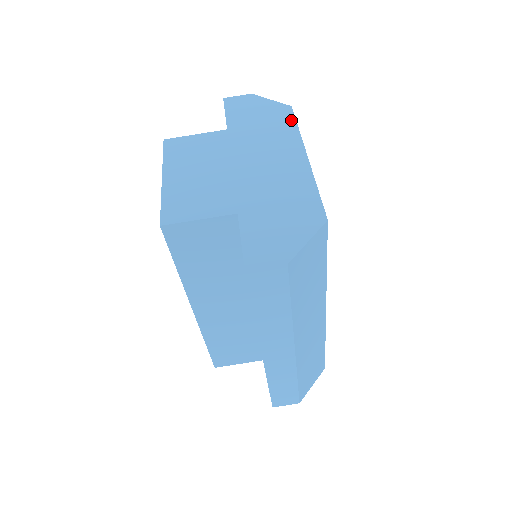
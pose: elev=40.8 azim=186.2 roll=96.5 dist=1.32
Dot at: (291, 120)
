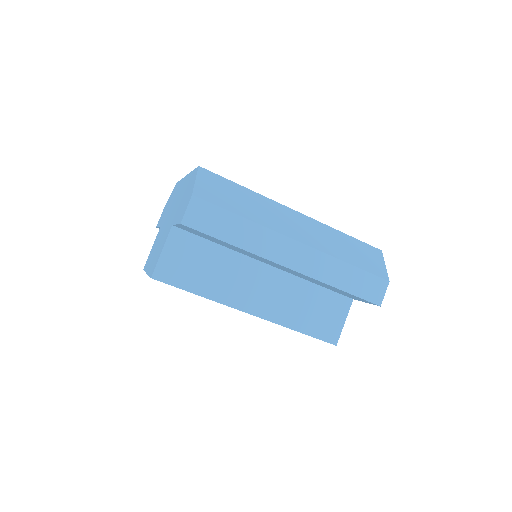
Dot at: occluded
